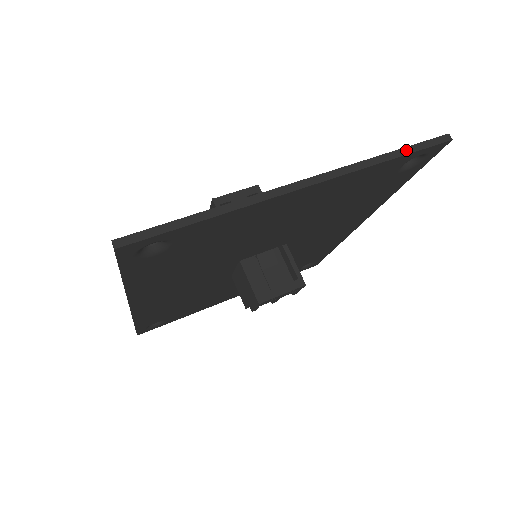
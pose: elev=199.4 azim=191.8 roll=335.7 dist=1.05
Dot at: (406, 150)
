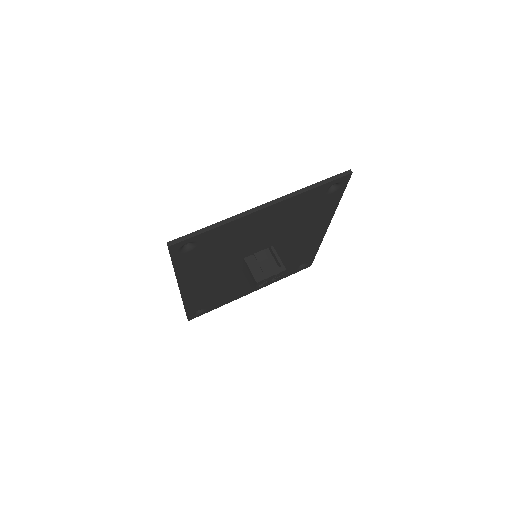
Dot at: (323, 182)
